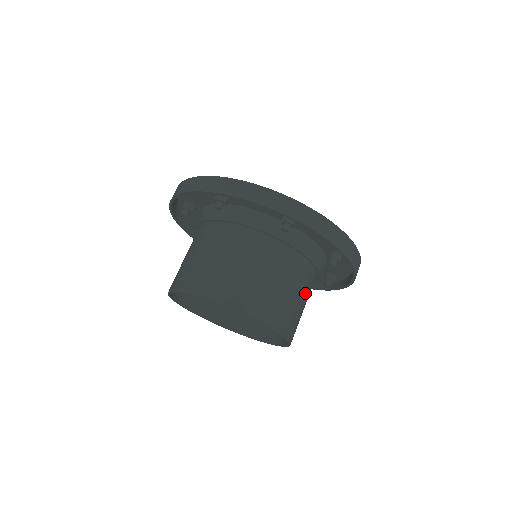
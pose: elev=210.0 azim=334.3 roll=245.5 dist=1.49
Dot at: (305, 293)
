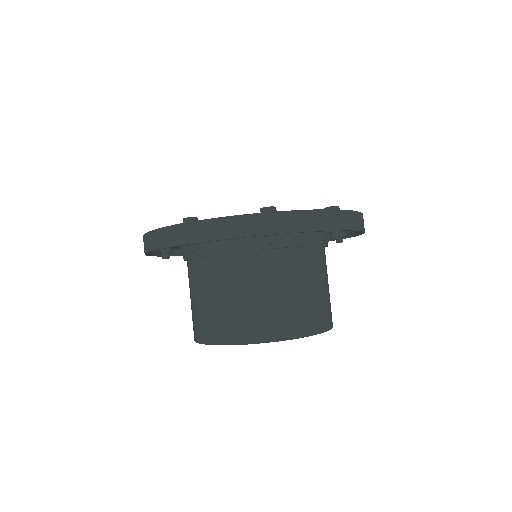
Dot at: (322, 276)
